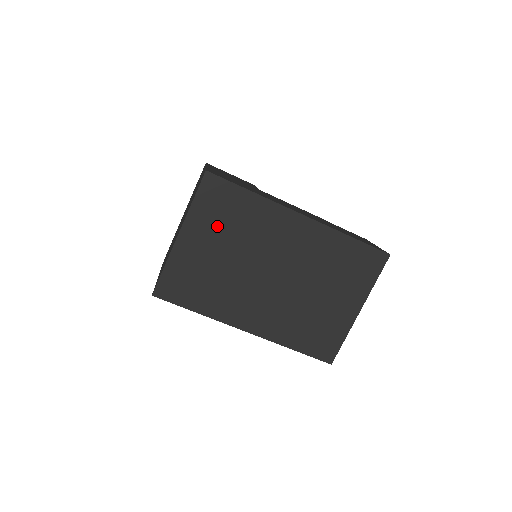
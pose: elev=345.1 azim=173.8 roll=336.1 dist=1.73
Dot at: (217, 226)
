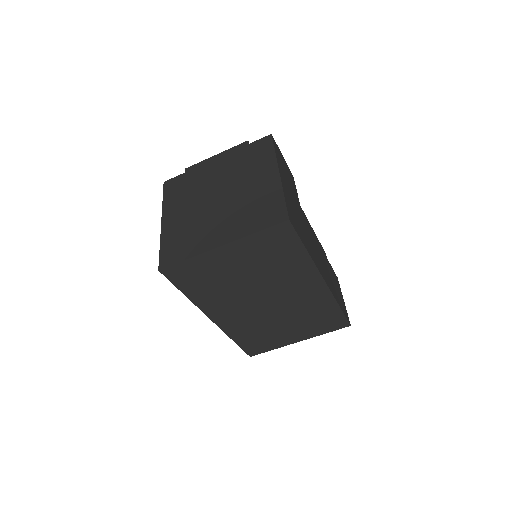
Dot at: (258, 256)
